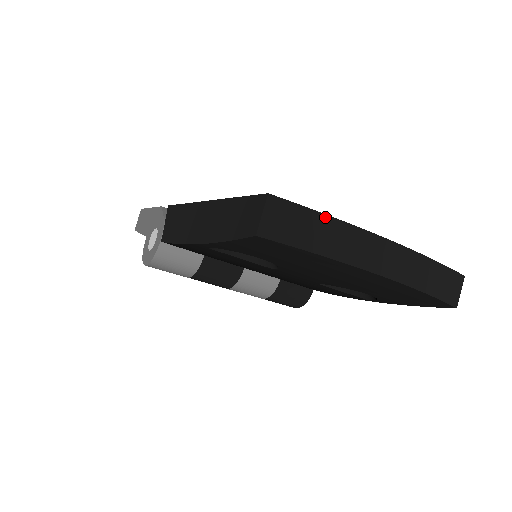
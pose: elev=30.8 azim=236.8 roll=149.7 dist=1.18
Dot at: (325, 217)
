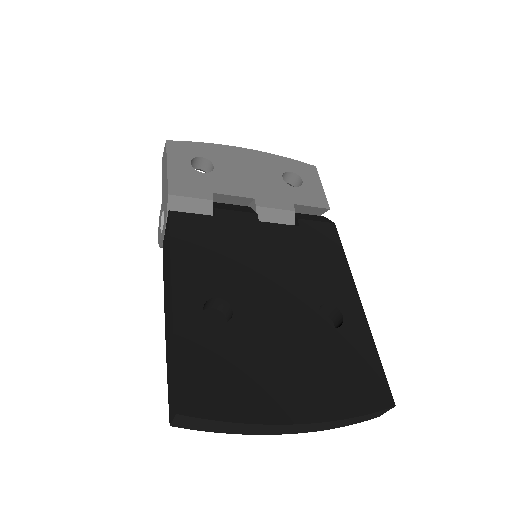
Dot at: (229, 423)
